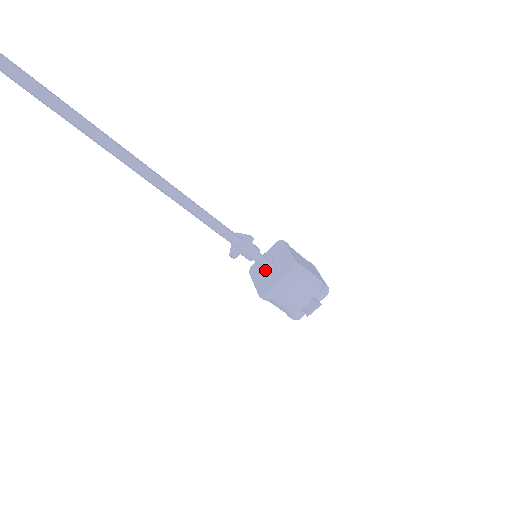
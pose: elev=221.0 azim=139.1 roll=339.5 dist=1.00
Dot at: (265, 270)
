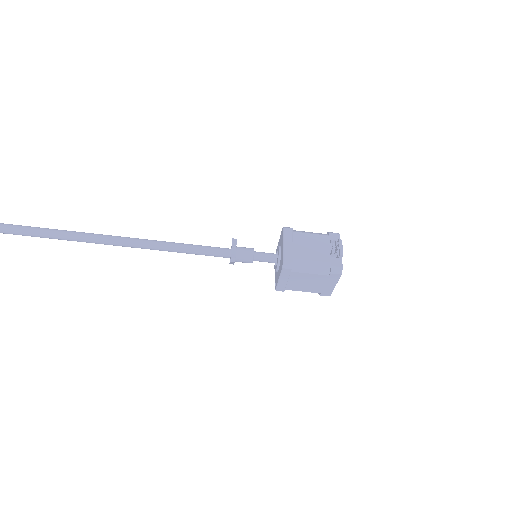
Dot at: occluded
